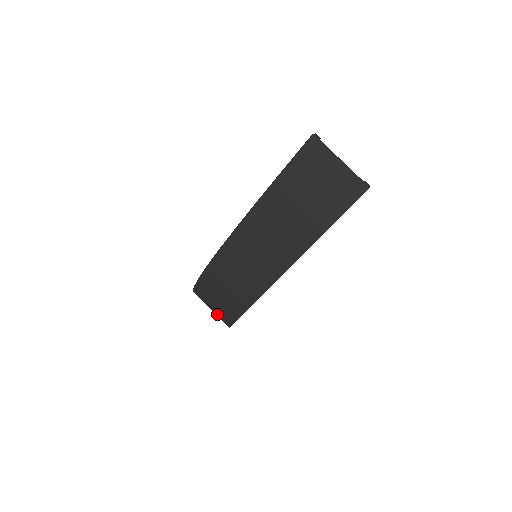
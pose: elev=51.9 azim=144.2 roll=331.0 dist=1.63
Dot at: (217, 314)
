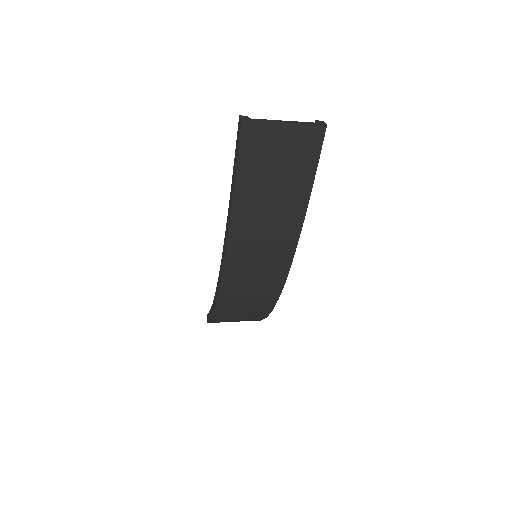
Dot at: occluded
